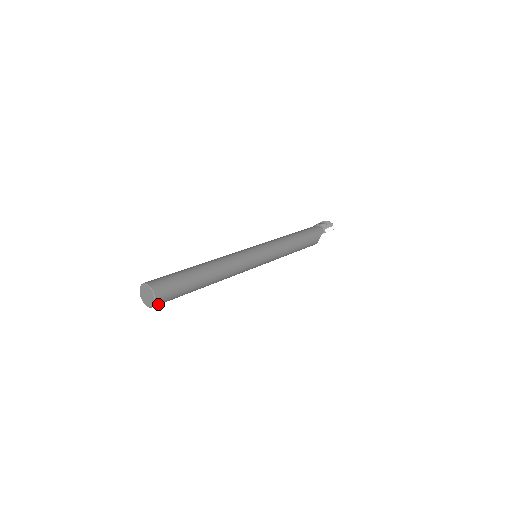
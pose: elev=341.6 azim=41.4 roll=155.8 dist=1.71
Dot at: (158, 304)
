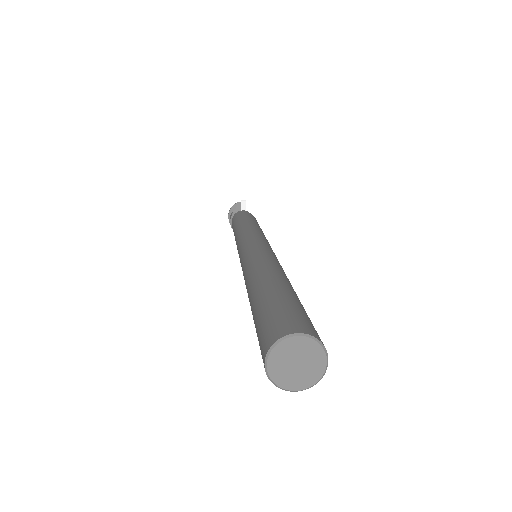
Dot at: occluded
